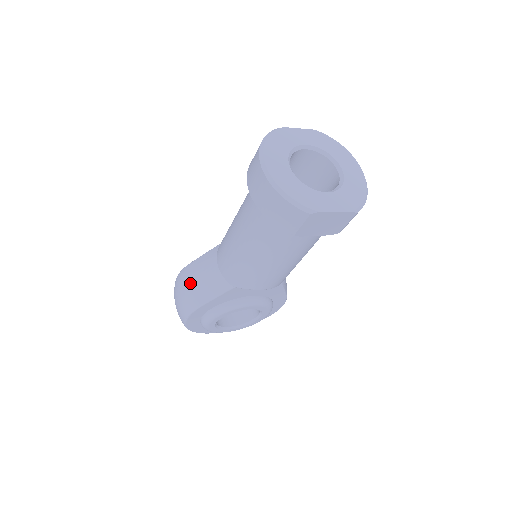
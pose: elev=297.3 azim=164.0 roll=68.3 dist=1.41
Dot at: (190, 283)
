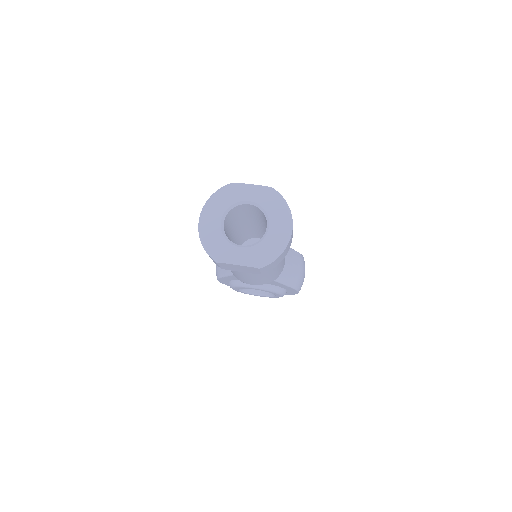
Dot at: occluded
